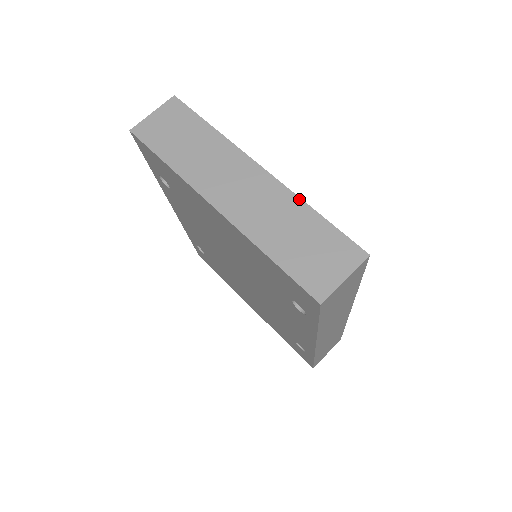
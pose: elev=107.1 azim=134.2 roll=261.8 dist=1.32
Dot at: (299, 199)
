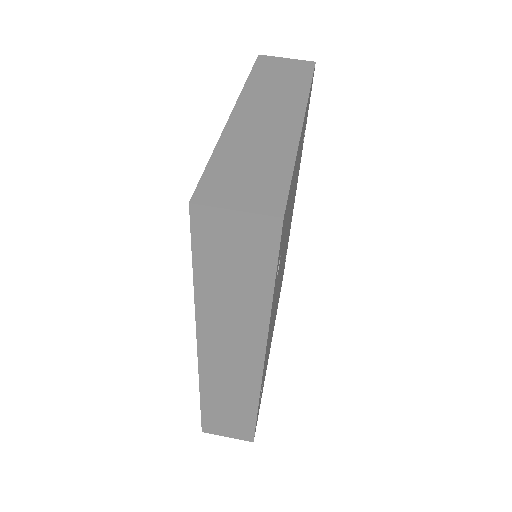
Dot at: (295, 150)
